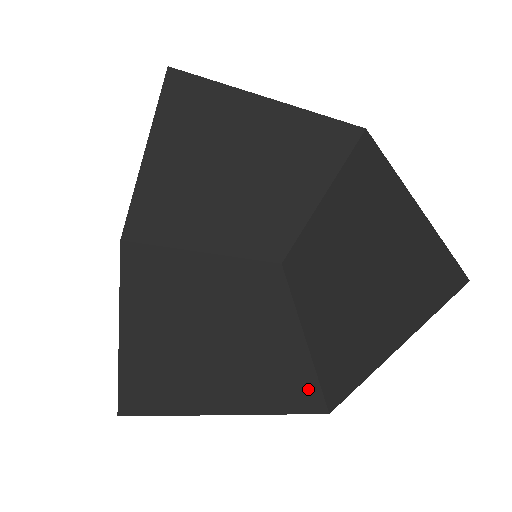
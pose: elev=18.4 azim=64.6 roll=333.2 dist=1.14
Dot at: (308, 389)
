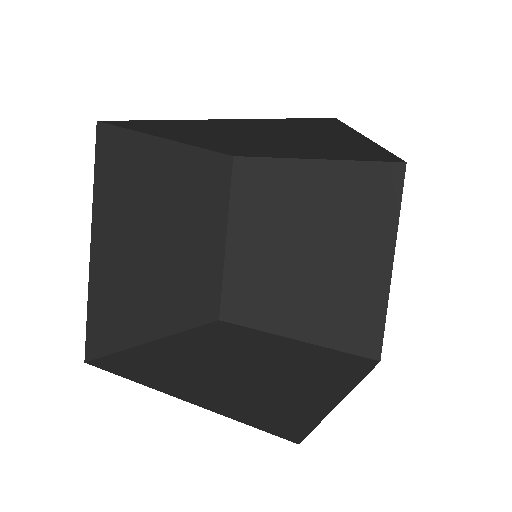
Dot at: (368, 333)
